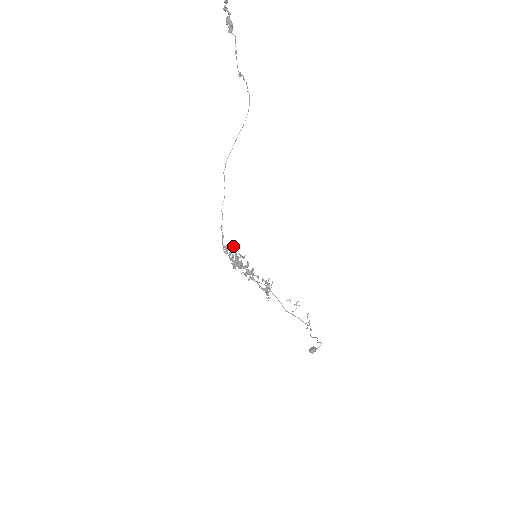
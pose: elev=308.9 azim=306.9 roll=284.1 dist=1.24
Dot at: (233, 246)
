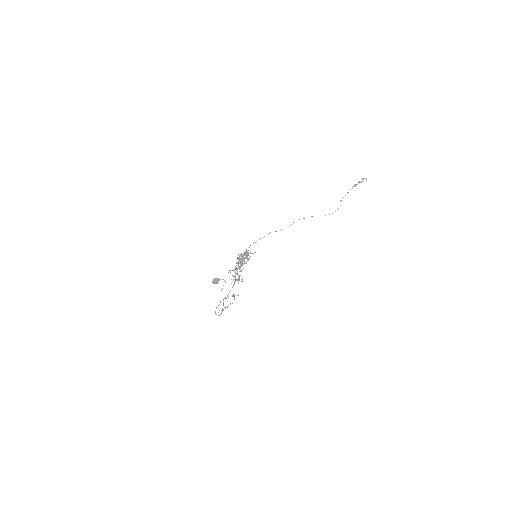
Dot at: occluded
